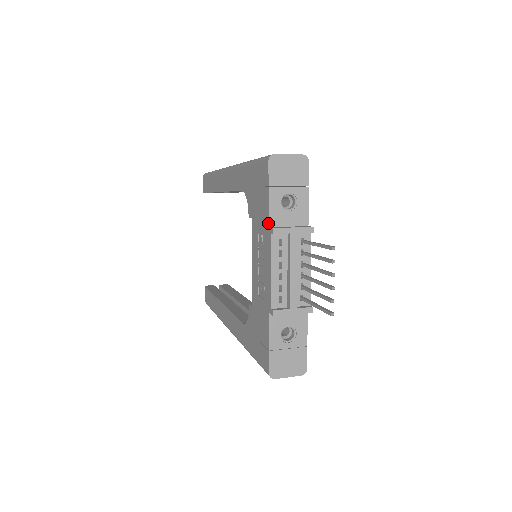
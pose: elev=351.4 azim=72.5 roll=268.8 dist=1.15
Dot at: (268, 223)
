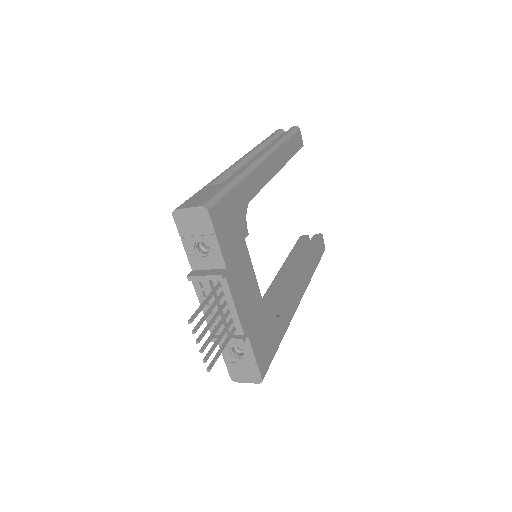
Dot at: (191, 267)
